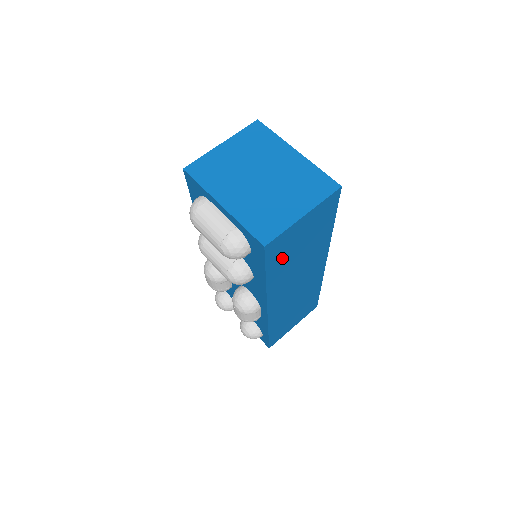
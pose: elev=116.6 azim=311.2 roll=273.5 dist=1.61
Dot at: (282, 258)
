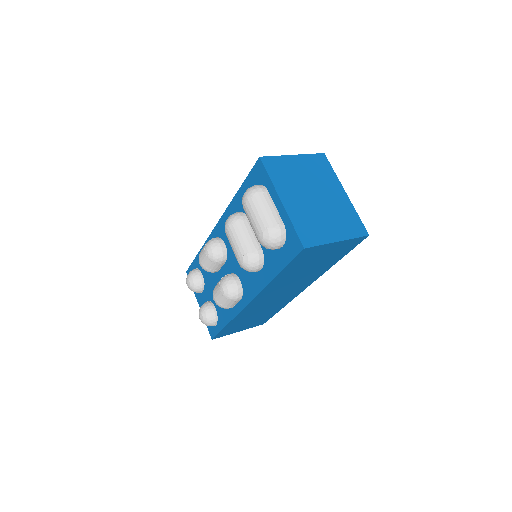
Dot at: (298, 265)
